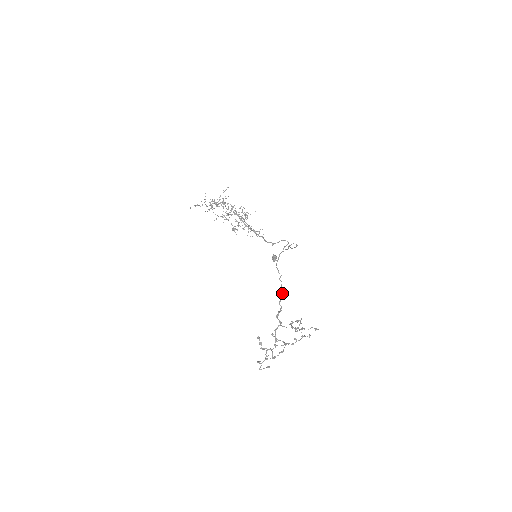
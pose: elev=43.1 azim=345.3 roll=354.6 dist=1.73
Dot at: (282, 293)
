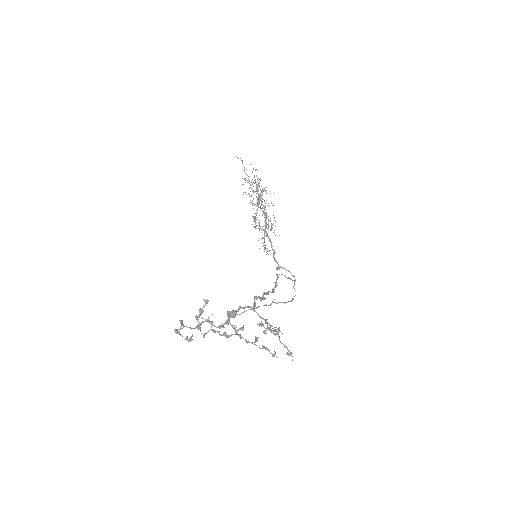
Dot at: (272, 291)
